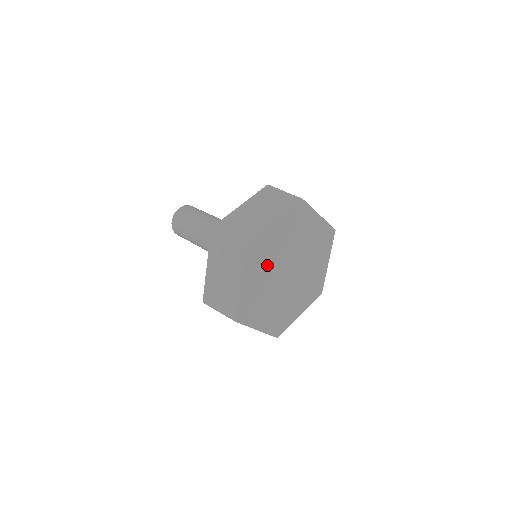
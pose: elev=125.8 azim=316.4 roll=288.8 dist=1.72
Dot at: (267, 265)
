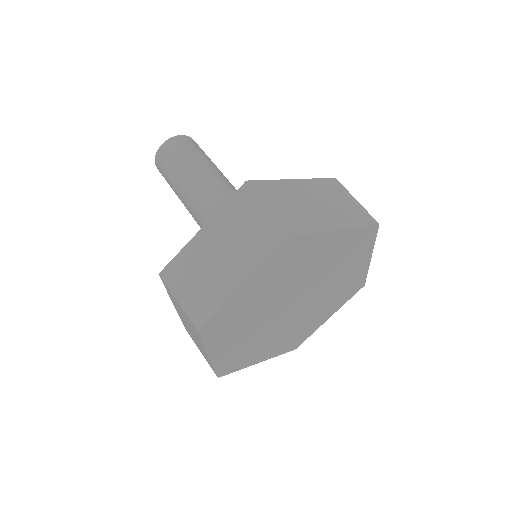
Dot at: (287, 280)
